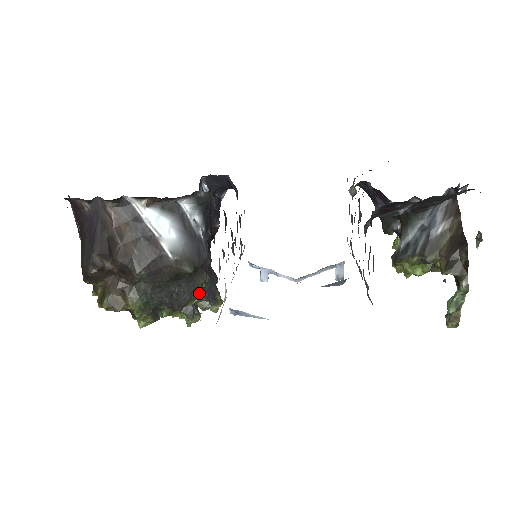
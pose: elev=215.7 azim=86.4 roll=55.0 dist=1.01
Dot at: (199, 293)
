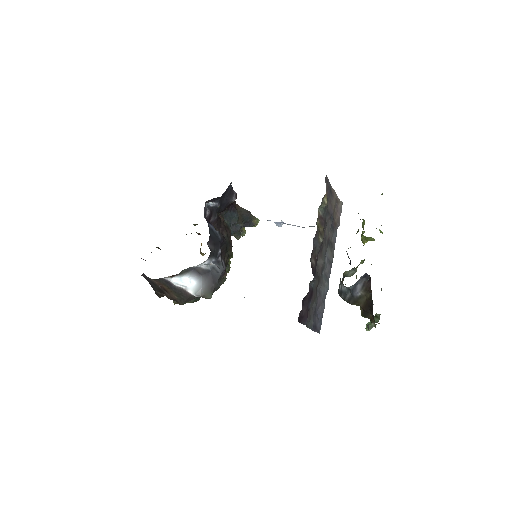
Dot at: occluded
